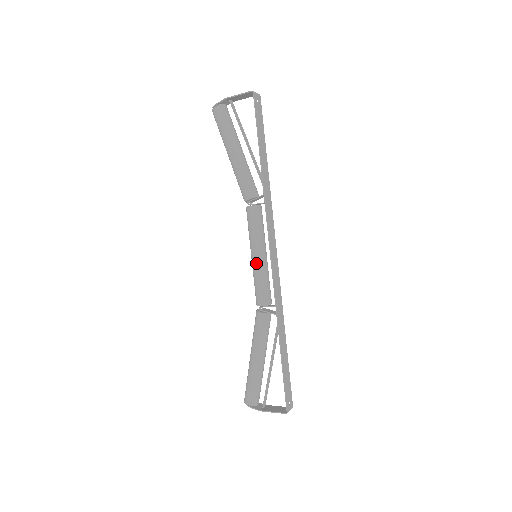
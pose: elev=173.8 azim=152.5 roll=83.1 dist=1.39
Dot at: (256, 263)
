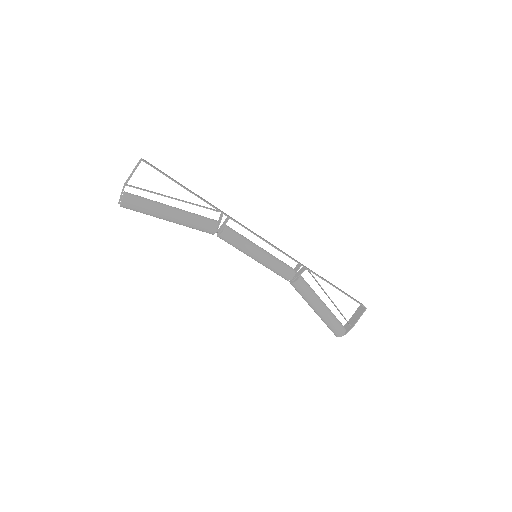
Dot at: (264, 259)
